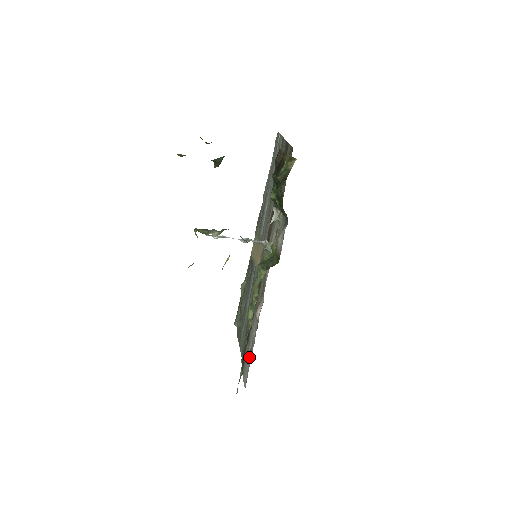
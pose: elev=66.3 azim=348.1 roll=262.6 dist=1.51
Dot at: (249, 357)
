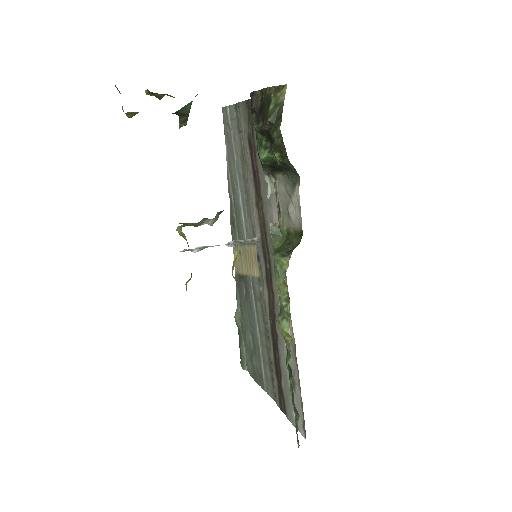
Dot at: (294, 392)
